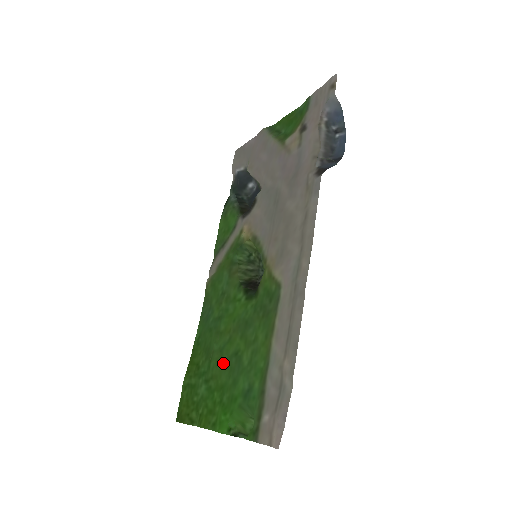
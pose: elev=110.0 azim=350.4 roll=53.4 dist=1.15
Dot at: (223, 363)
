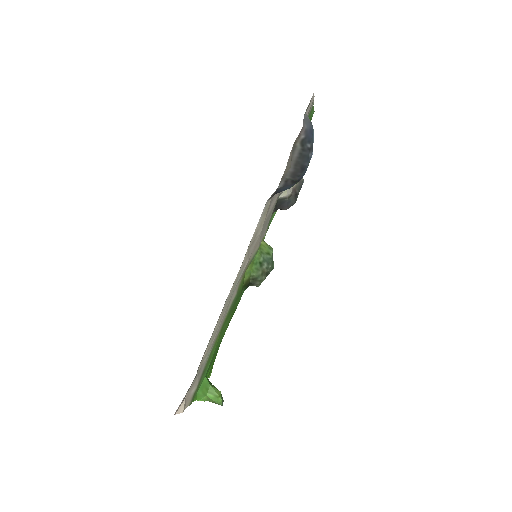
Dot at: occluded
